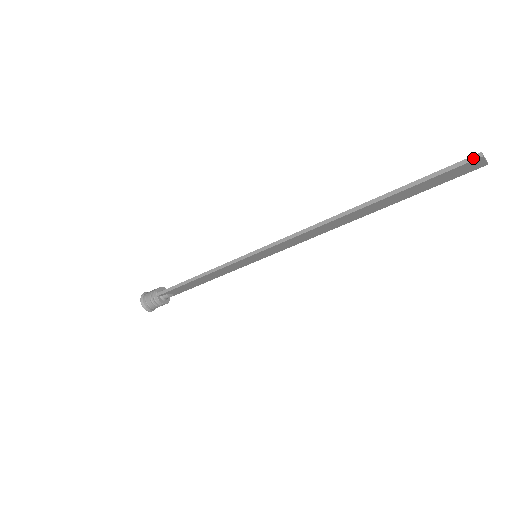
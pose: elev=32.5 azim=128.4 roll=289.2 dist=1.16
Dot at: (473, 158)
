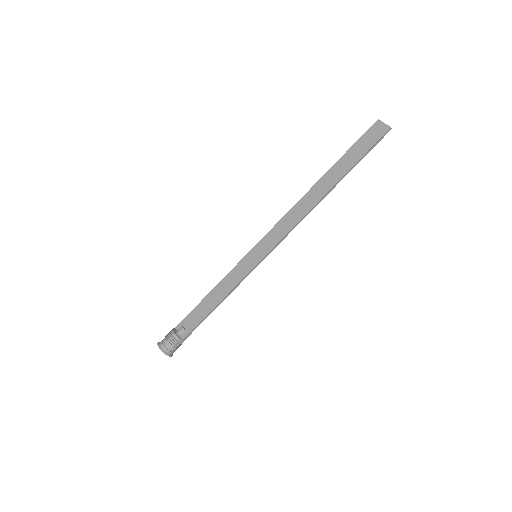
Dot at: (374, 124)
